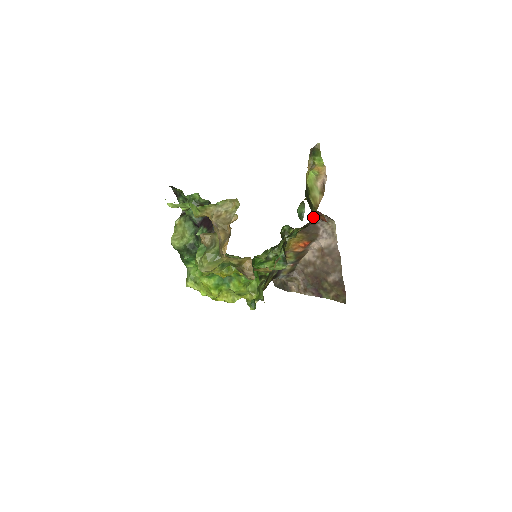
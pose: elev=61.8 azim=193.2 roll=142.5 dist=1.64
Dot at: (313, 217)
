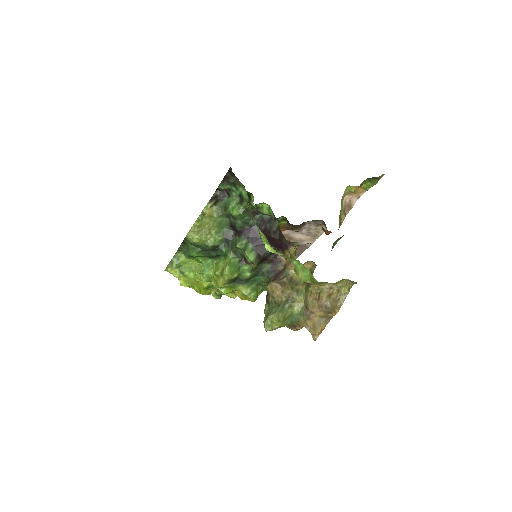
Dot at: occluded
